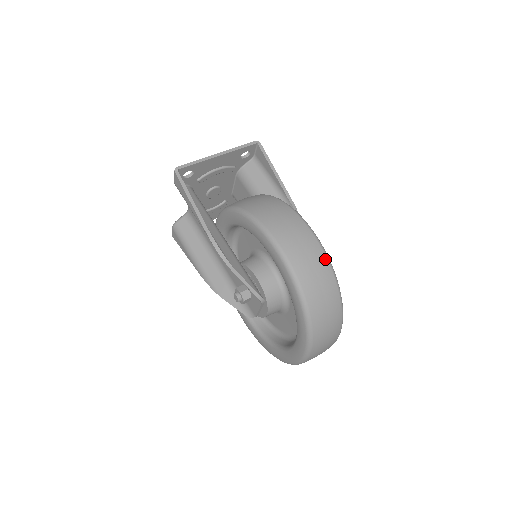
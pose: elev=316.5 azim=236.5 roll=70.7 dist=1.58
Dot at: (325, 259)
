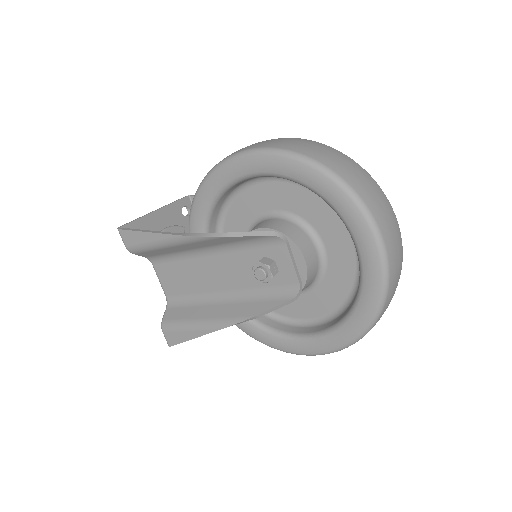
Dot at: (297, 138)
